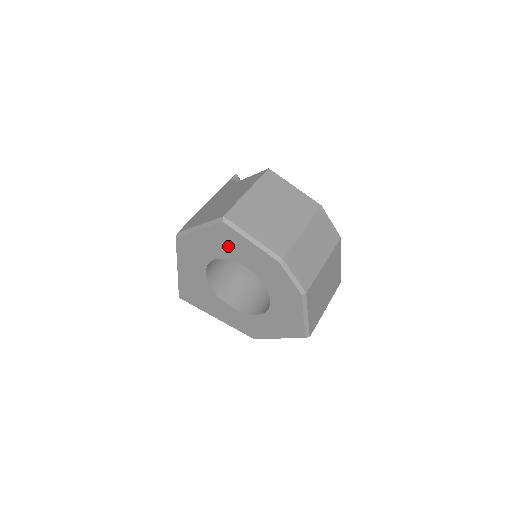
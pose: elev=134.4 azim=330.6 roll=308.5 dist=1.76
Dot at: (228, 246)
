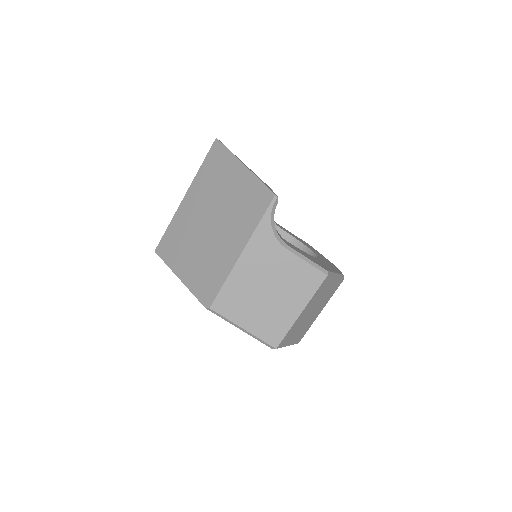
Dot at: occluded
